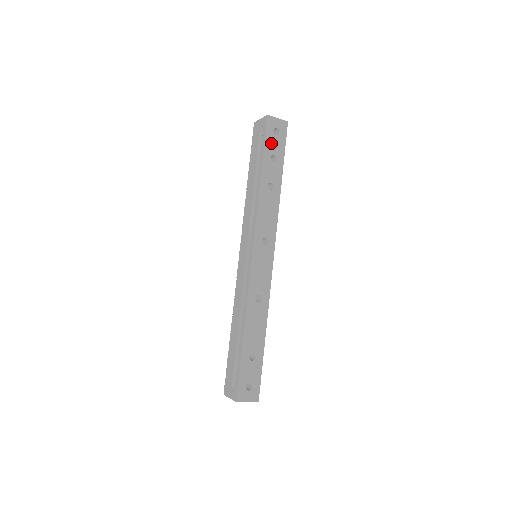
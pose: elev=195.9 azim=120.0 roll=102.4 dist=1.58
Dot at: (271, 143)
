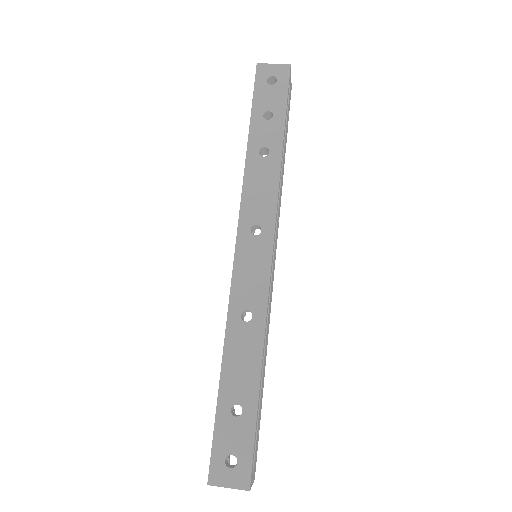
Dot at: (264, 97)
